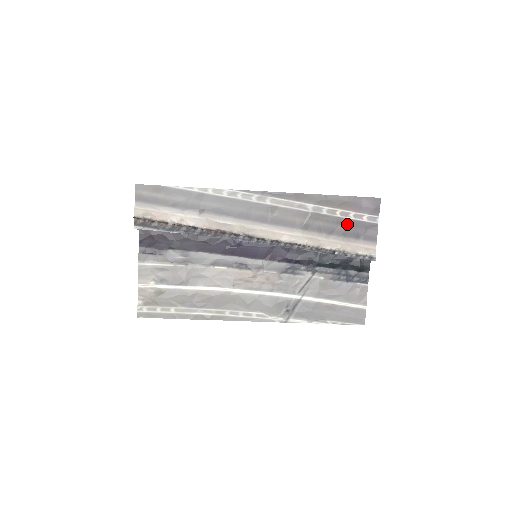
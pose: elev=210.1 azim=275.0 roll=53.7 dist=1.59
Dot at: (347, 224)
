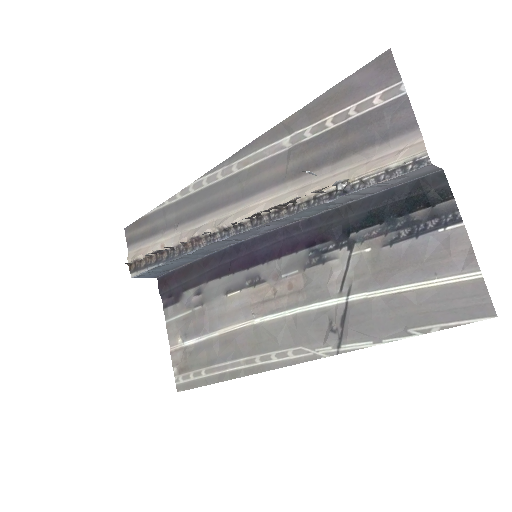
Dot at: (350, 131)
